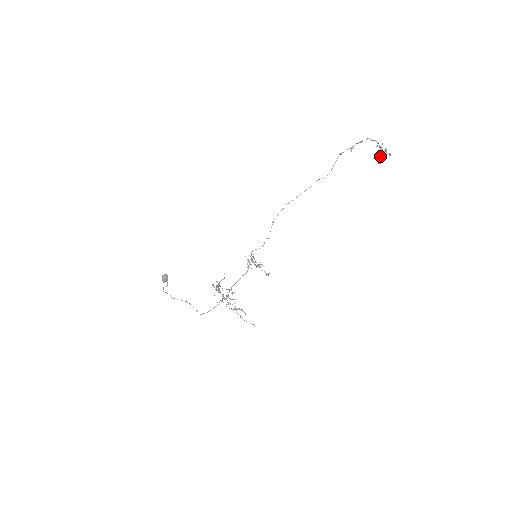
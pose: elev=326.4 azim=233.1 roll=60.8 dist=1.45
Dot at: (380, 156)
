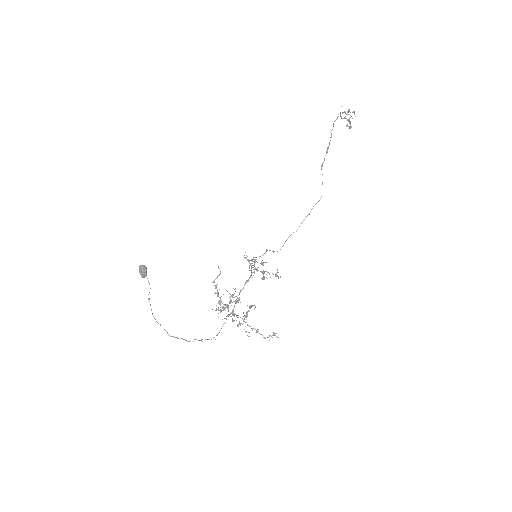
Dot at: occluded
